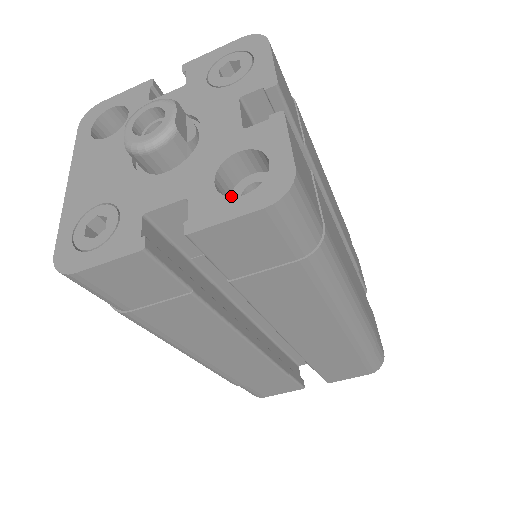
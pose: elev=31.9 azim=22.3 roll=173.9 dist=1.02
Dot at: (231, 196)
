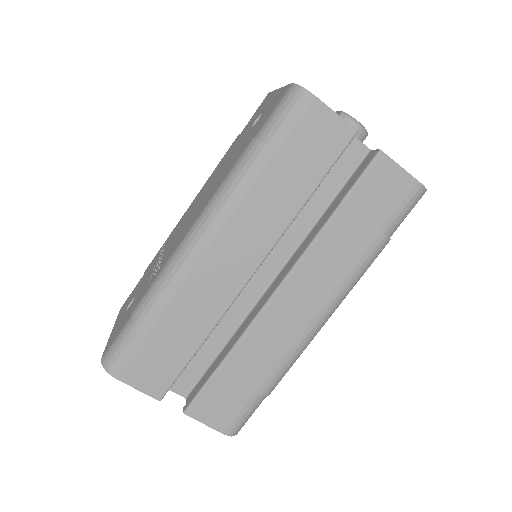
Dot at: occluded
